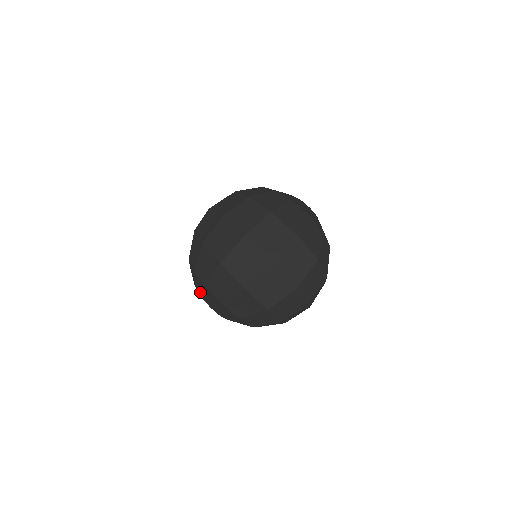
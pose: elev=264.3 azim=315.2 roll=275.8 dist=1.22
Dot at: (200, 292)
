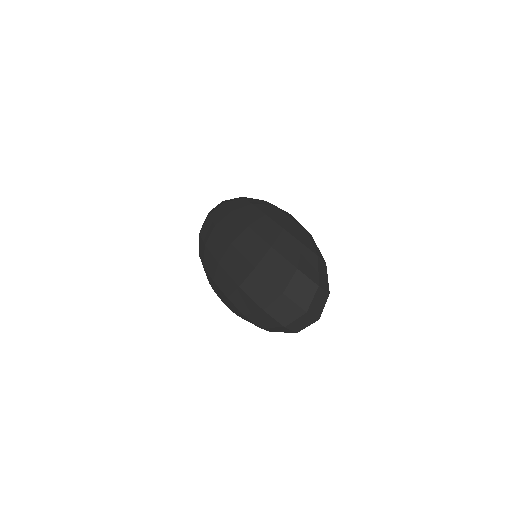
Dot at: (228, 306)
